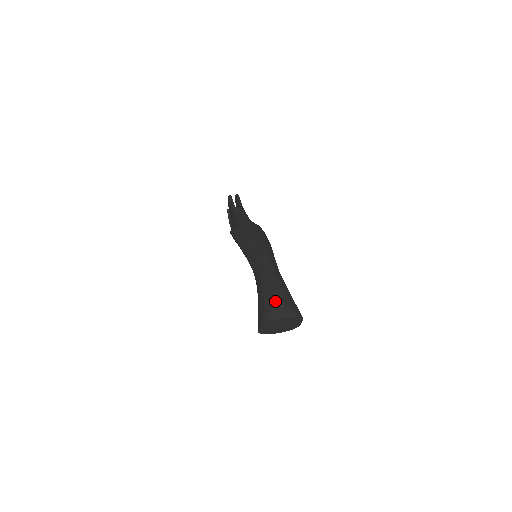
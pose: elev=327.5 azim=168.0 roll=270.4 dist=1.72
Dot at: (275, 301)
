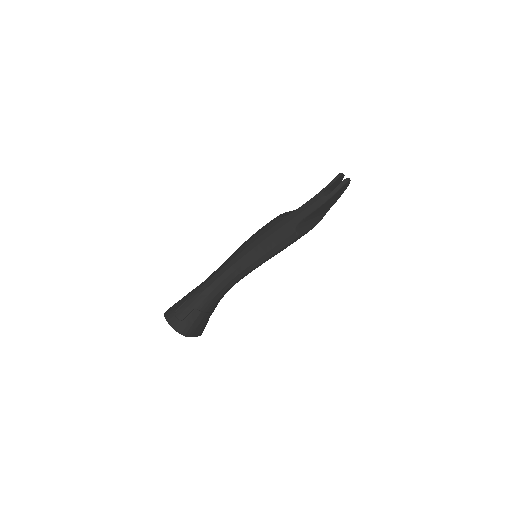
Dot at: (179, 309)
